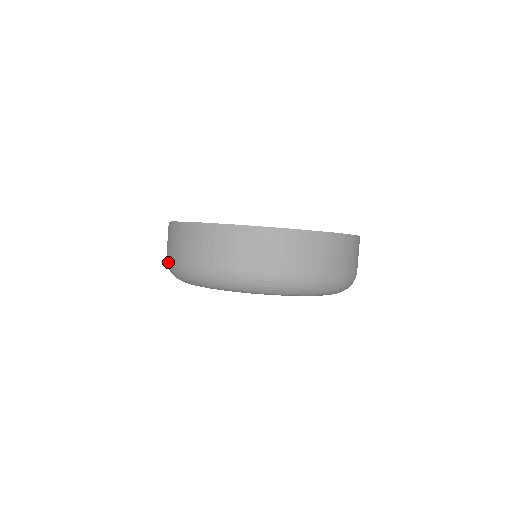
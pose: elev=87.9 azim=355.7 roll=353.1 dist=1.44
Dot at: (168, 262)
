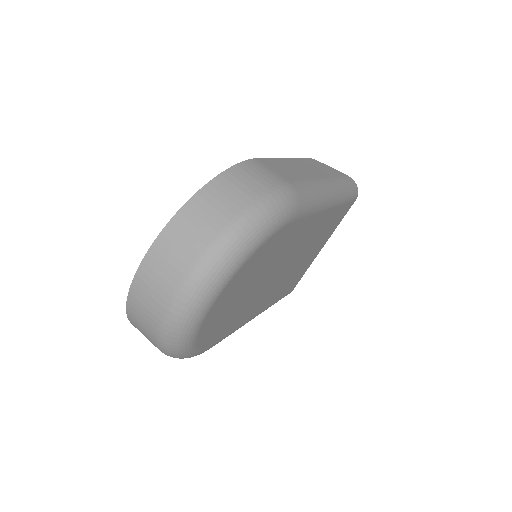
Dot at: occluded
